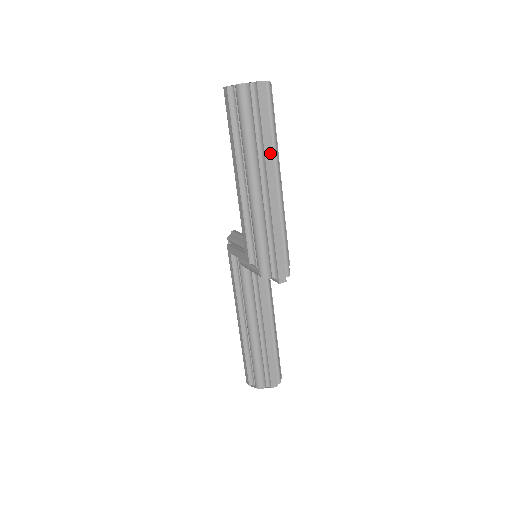
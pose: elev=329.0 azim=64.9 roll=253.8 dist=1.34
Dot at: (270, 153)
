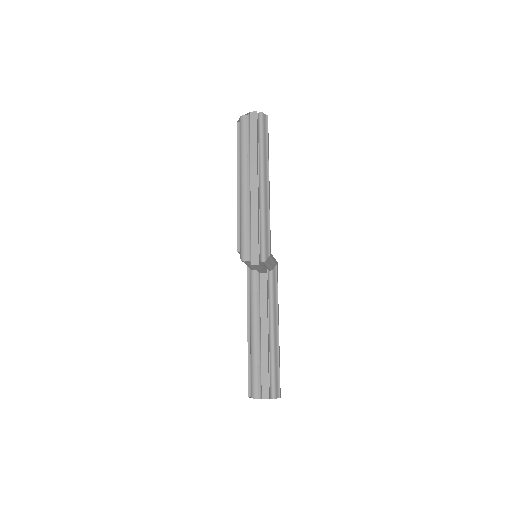
Dot at: (255, 159)
